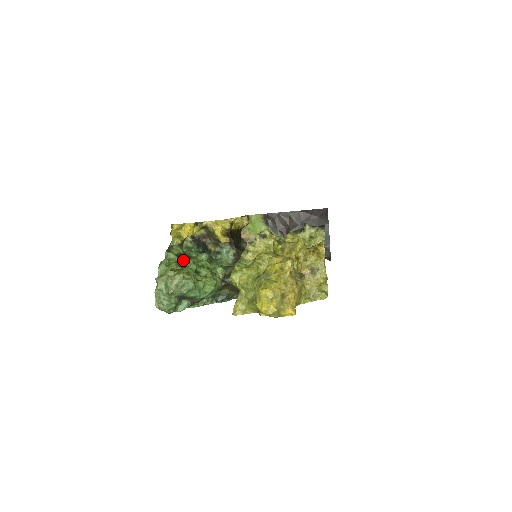
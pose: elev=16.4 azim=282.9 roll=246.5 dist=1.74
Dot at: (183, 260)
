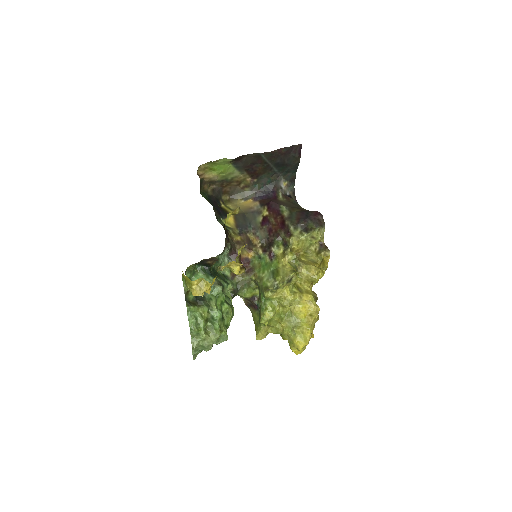
Dot at: (206, 309)
